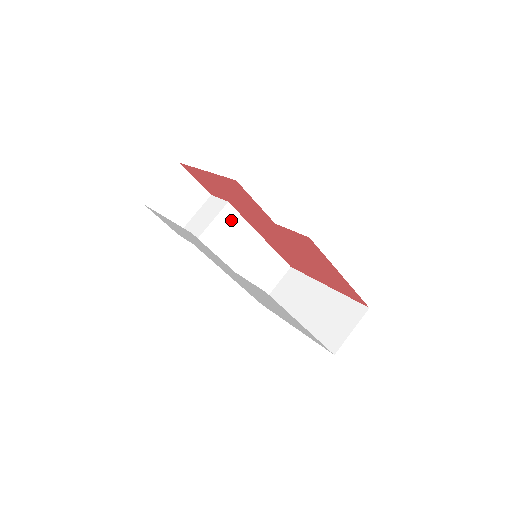
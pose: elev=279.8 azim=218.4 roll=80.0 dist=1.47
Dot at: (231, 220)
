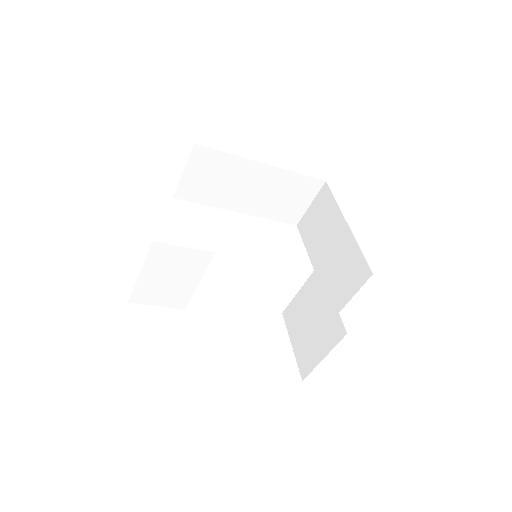
Dot at: occluded
